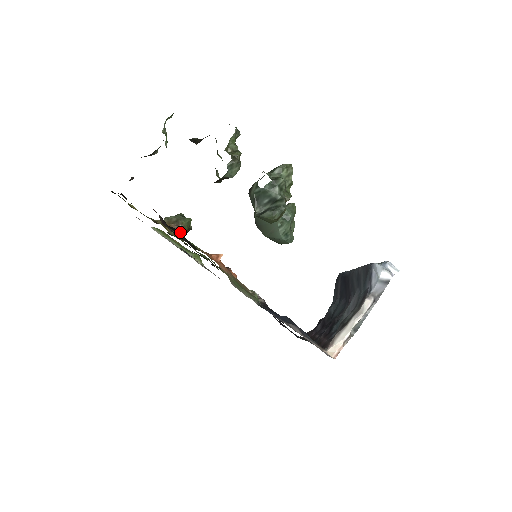
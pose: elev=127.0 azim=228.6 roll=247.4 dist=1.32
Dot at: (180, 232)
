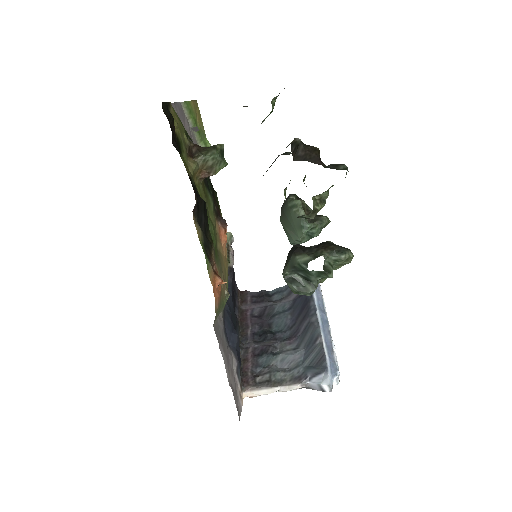
Dot at: (206, 177)
